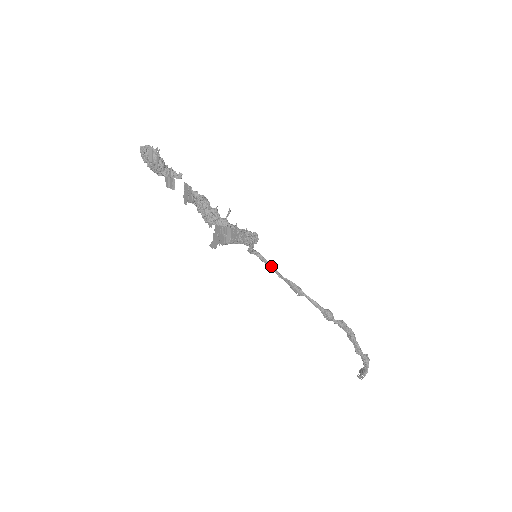
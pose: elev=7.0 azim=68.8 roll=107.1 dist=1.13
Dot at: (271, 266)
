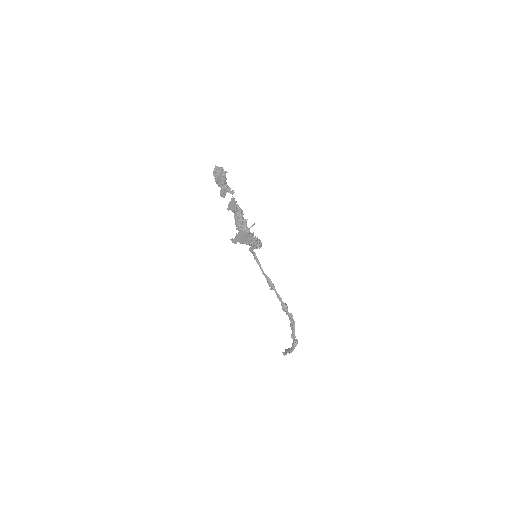
Dot at: (260, 264)
